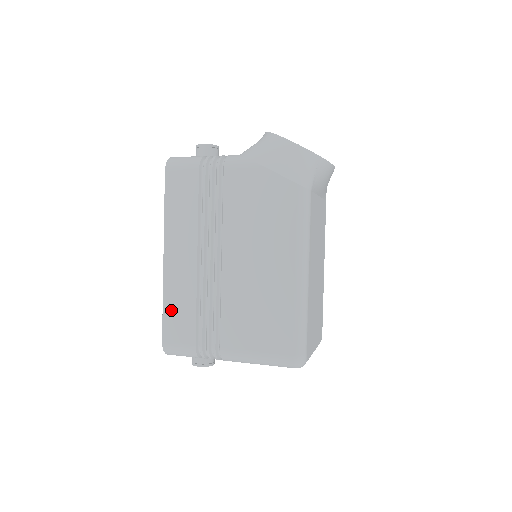
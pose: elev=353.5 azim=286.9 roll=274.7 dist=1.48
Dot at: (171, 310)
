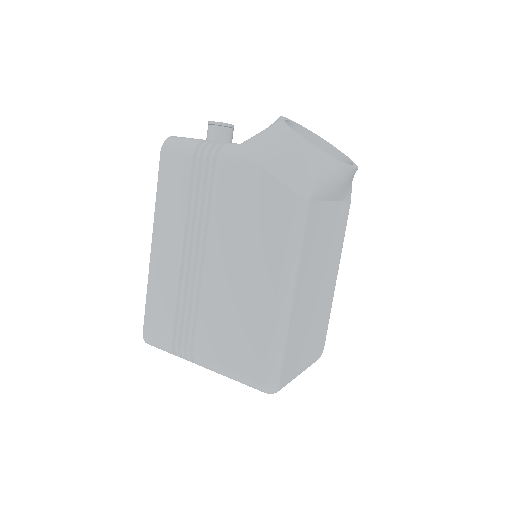
Dot at: (153, 303)
